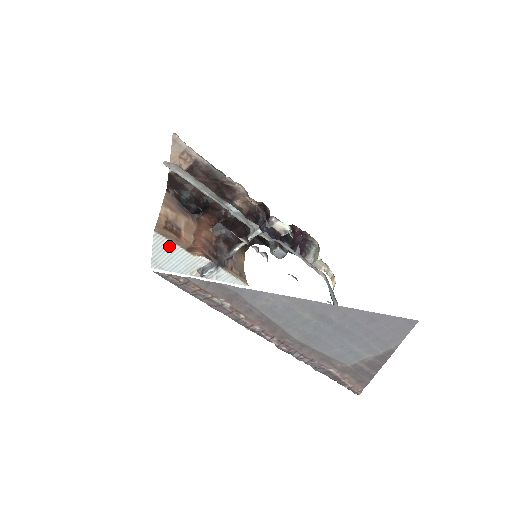
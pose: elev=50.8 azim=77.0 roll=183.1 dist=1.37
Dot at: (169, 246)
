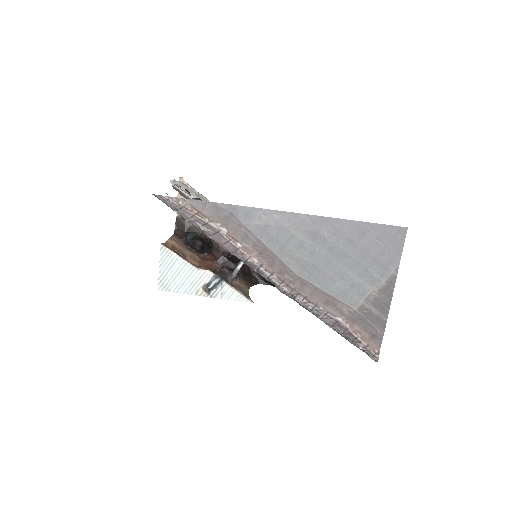
Dot at: (175, 260)
